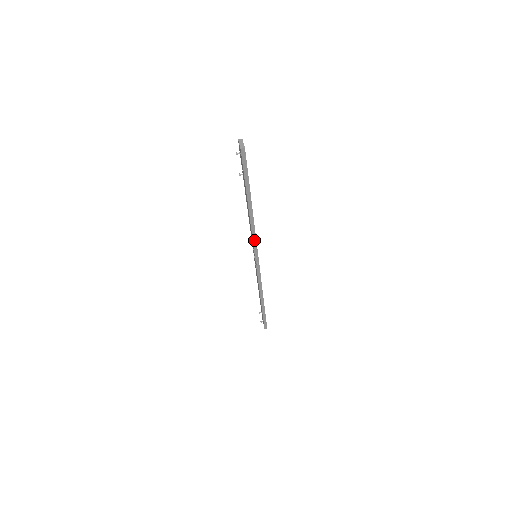
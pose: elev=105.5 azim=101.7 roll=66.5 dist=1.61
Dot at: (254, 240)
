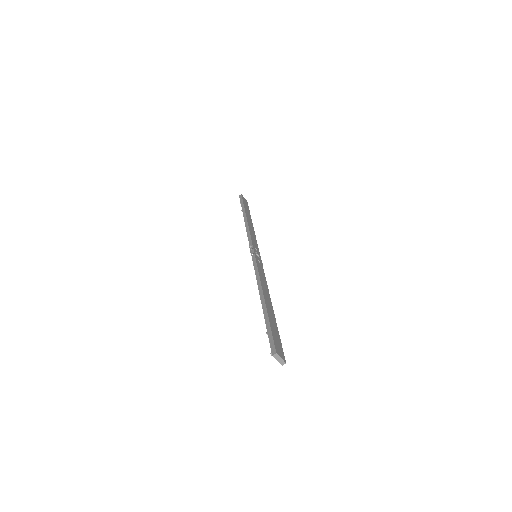
Dot at: occluded
